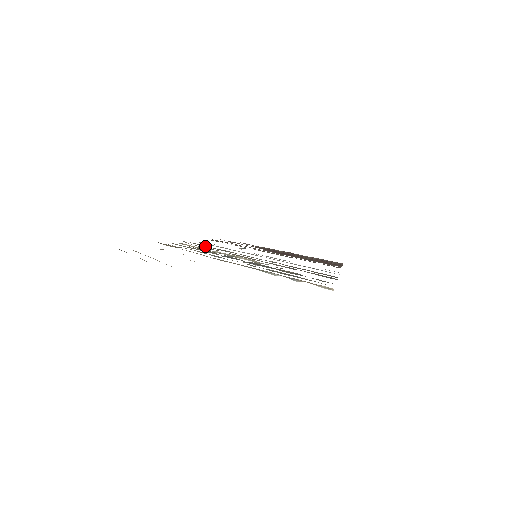
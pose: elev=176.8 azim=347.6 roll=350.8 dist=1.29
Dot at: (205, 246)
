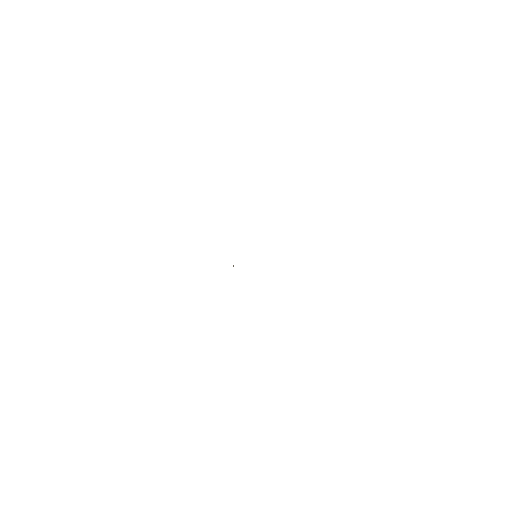
Dot at: occluded
